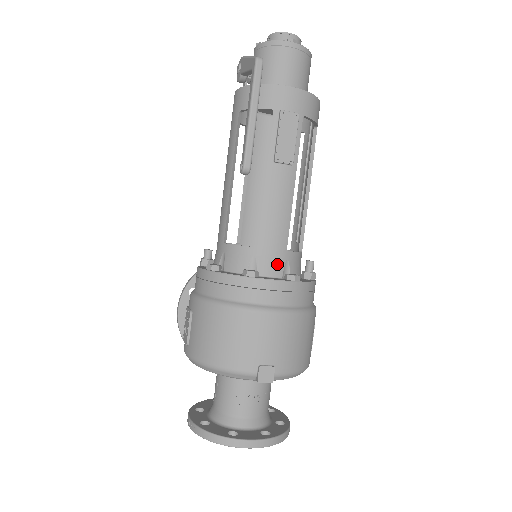
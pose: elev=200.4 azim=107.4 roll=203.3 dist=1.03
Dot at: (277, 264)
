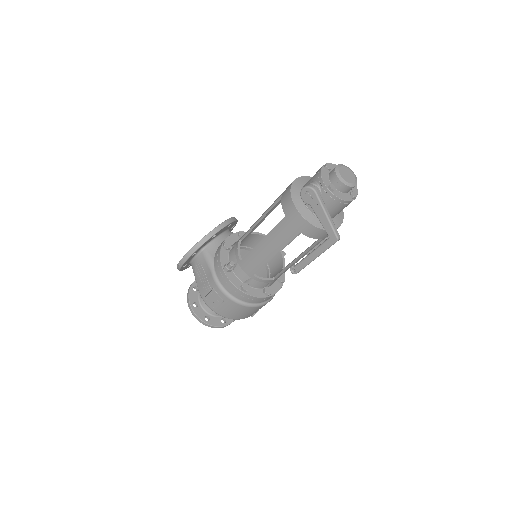
Dot at: occluded
